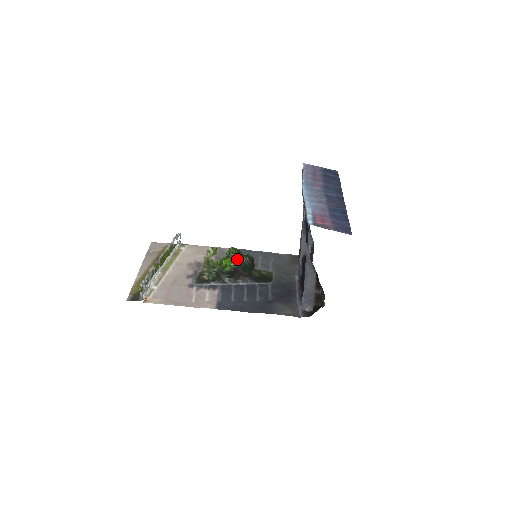
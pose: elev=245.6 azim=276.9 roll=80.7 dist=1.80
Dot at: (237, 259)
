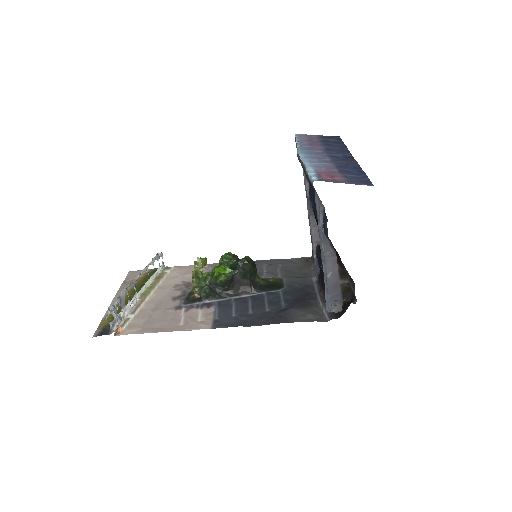
Dot at: (233, 265)
